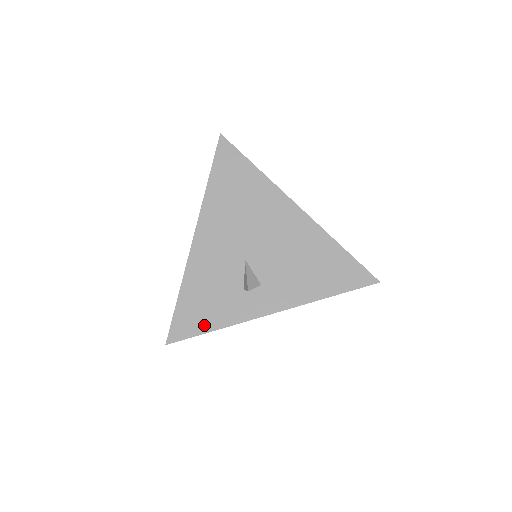
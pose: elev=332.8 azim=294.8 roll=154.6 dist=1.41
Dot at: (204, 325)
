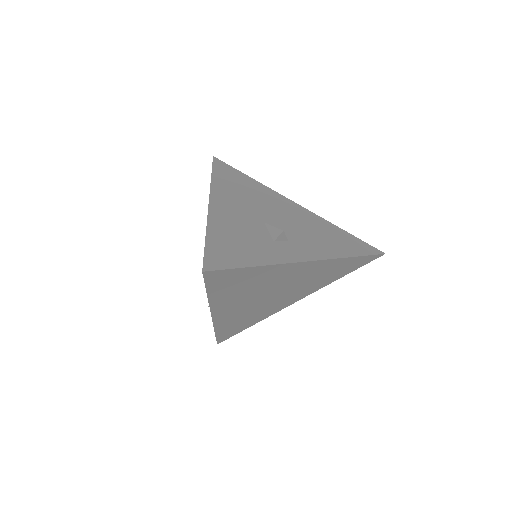
Dot at: (243, 261)
